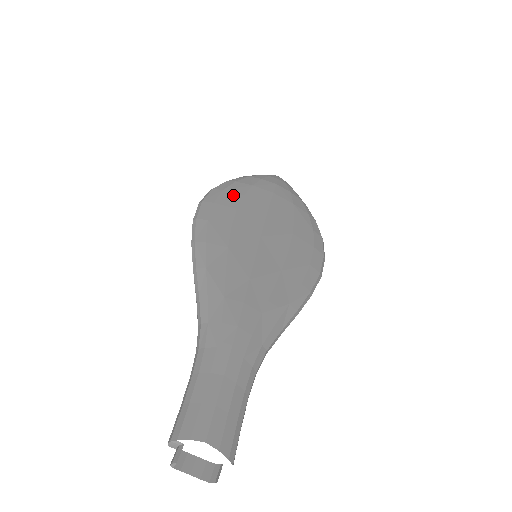
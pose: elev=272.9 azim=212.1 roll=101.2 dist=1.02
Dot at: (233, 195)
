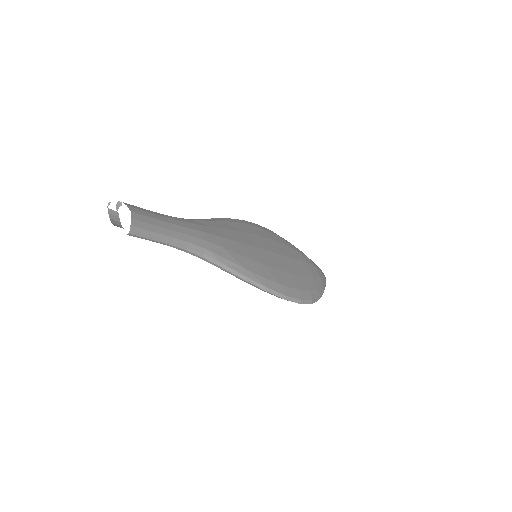
Dot at: (278, 239)
